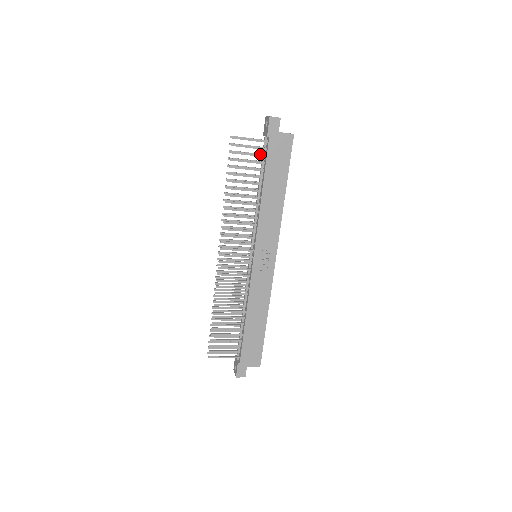
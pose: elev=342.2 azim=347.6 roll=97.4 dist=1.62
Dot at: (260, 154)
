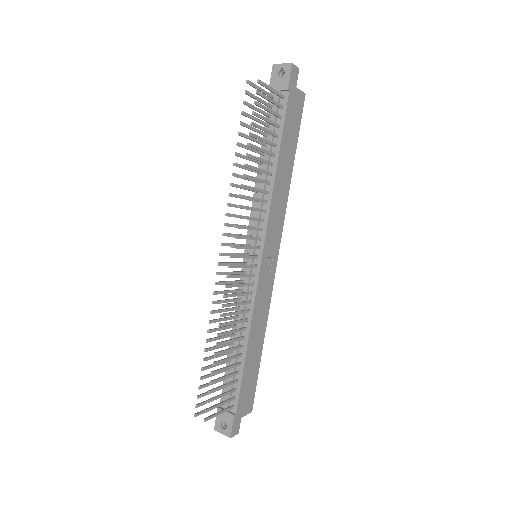
Dot at: (277, 113)
